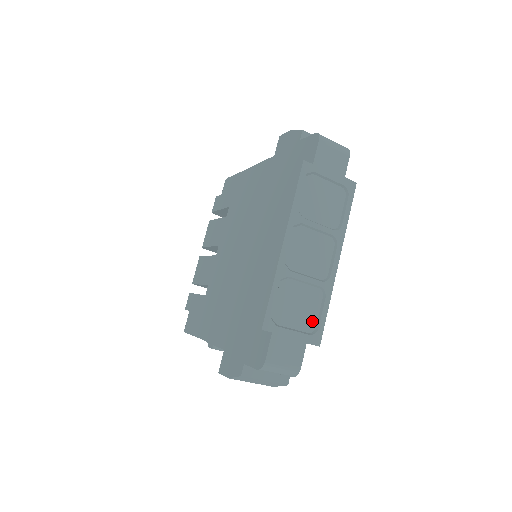
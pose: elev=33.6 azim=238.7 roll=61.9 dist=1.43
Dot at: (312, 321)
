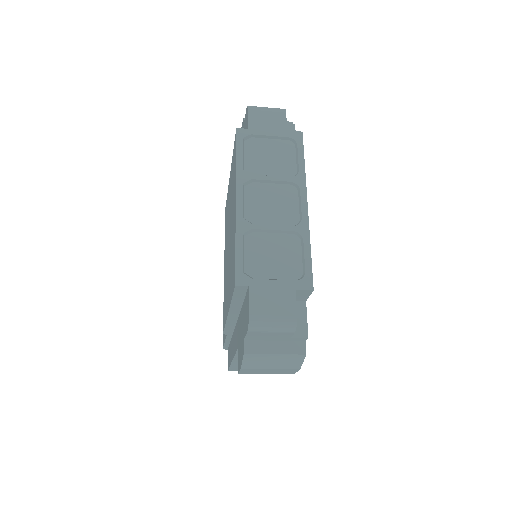
Dot at: (296, 267)
